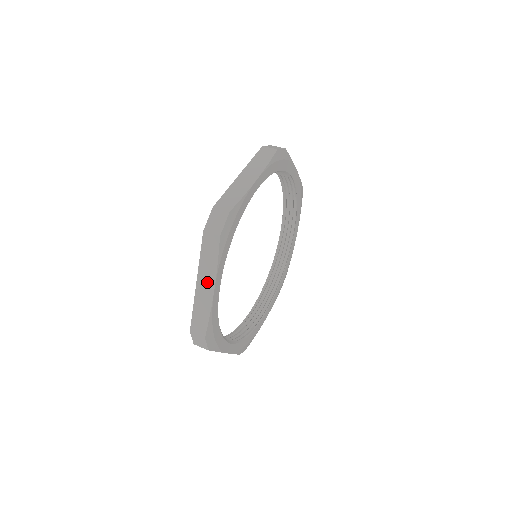
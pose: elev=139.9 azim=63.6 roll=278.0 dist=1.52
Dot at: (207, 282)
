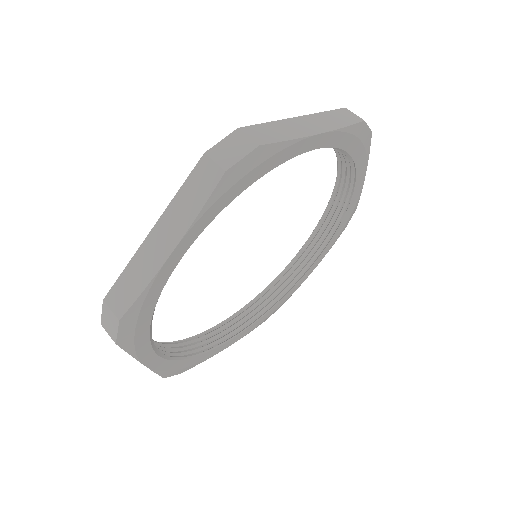
Dot at: (168, 235)
